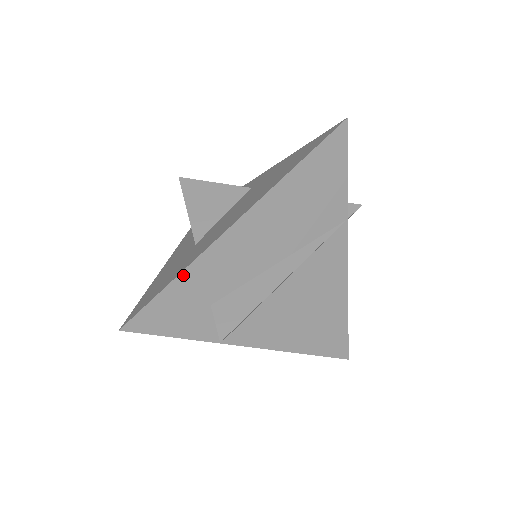
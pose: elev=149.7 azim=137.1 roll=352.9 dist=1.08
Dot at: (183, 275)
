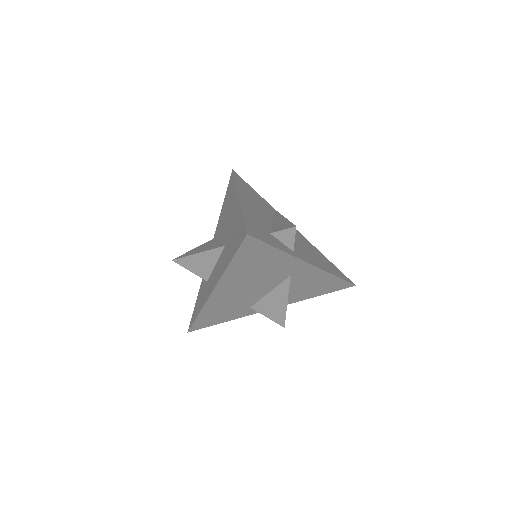
Dot at: (244, 214)
